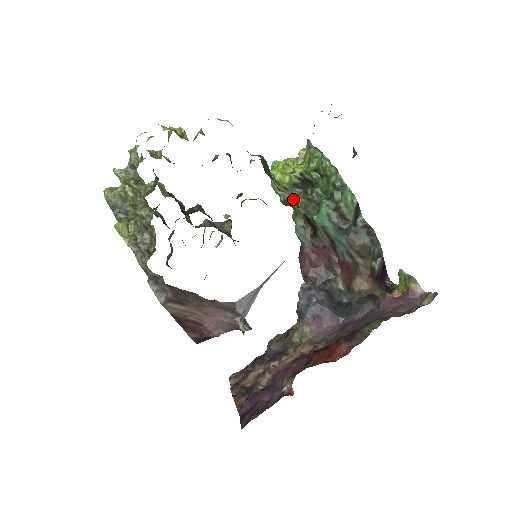
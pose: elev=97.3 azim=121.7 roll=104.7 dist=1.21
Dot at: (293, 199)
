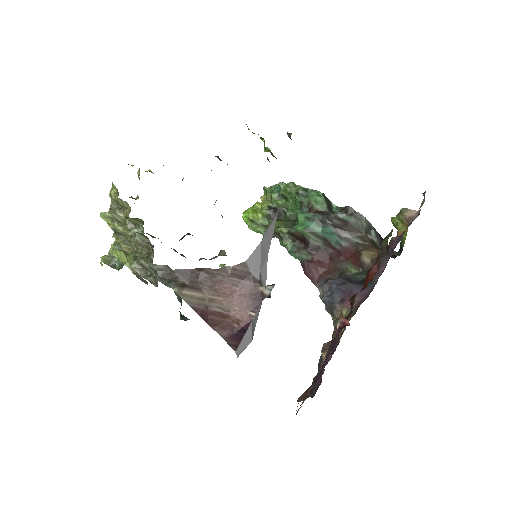
Dot at: occluded
